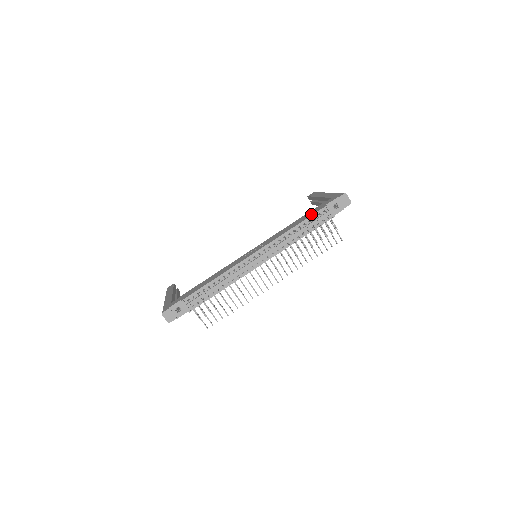
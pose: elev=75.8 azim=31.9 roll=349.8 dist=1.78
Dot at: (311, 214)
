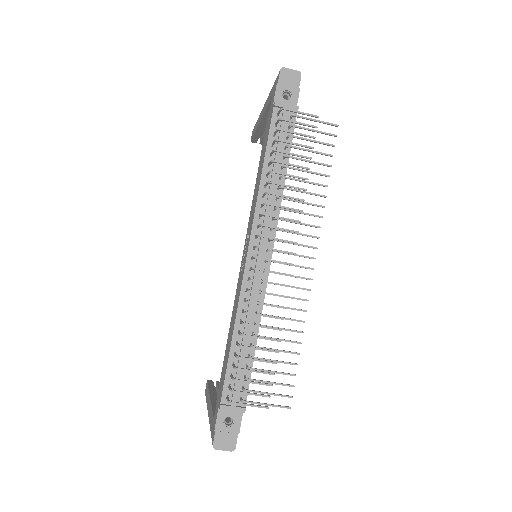
Dot at: occluded
